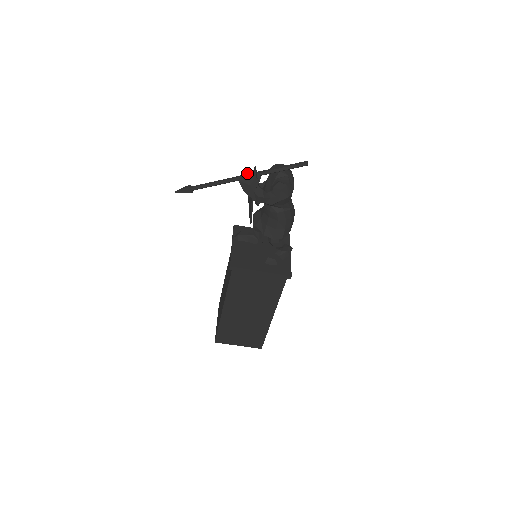
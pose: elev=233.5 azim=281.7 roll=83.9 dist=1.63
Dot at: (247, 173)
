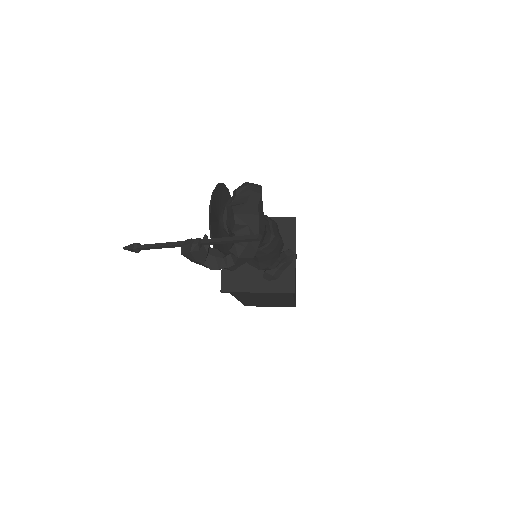
Dot at: (187, 247)
